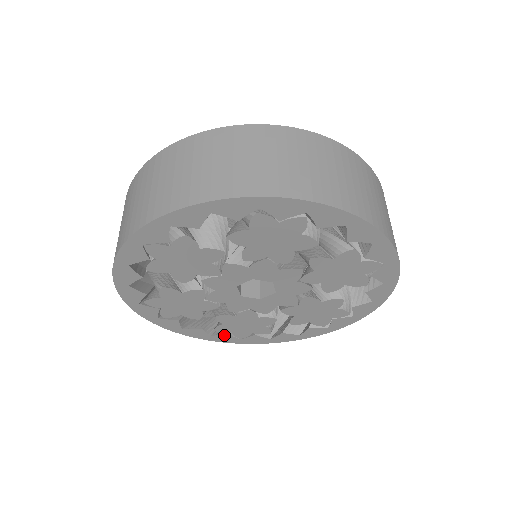
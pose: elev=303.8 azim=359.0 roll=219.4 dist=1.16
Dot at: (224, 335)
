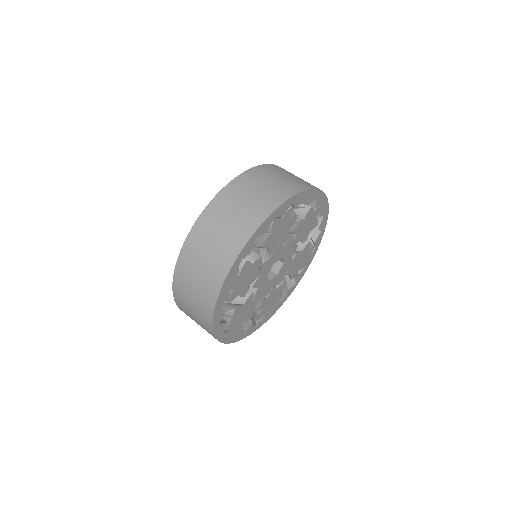
Dot at: (262, 319)
